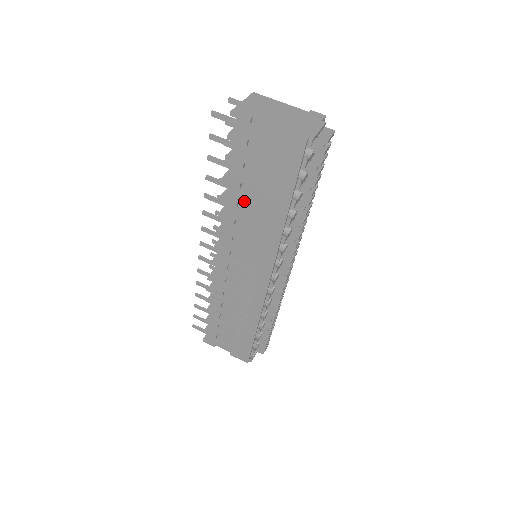
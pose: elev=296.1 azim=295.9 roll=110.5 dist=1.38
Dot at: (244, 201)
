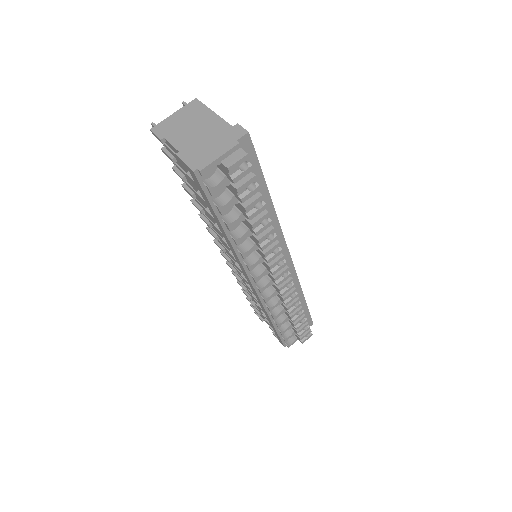
Dot at: (205, 210)
